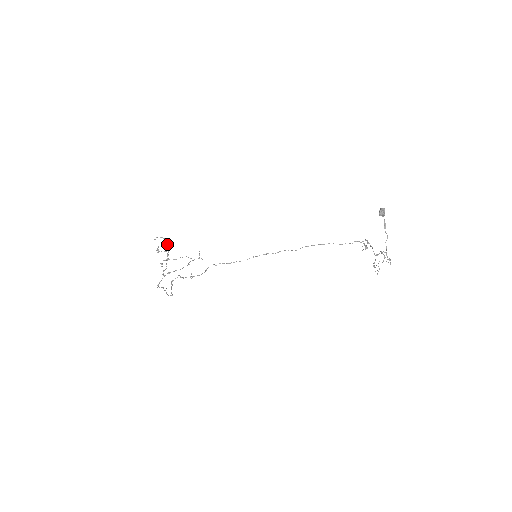
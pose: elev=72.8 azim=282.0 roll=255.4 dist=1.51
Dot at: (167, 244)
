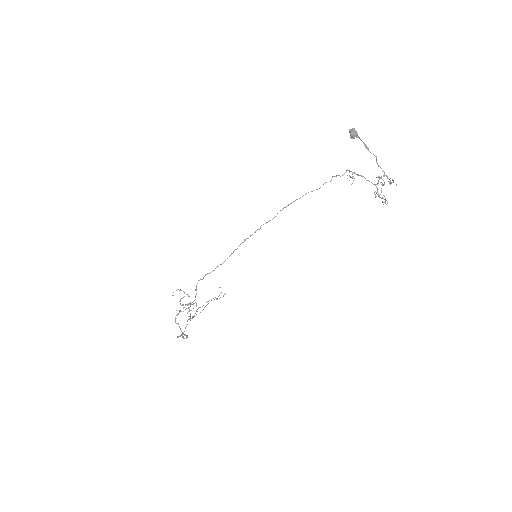
Dot at: (186, 294)
